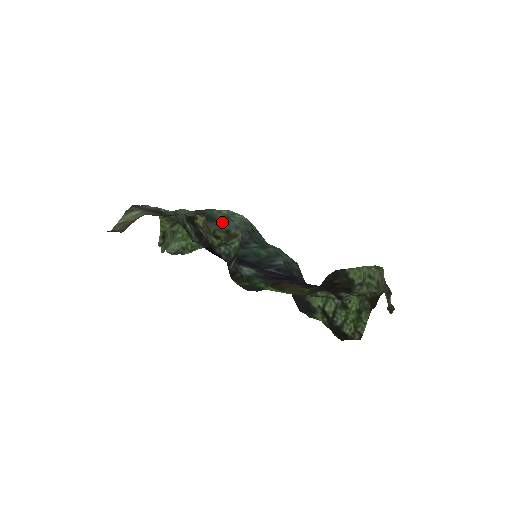
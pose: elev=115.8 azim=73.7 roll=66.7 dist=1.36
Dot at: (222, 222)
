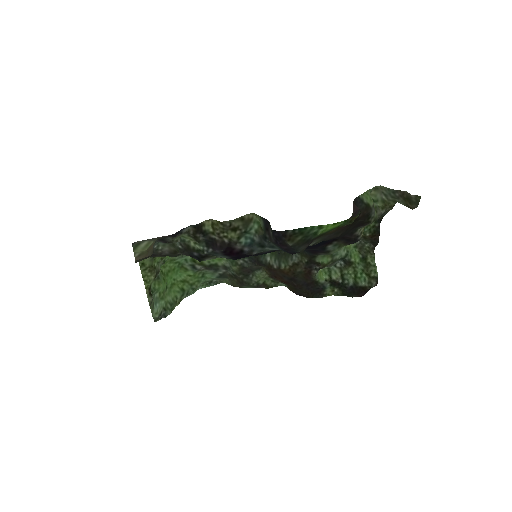
Dot at: occluded
